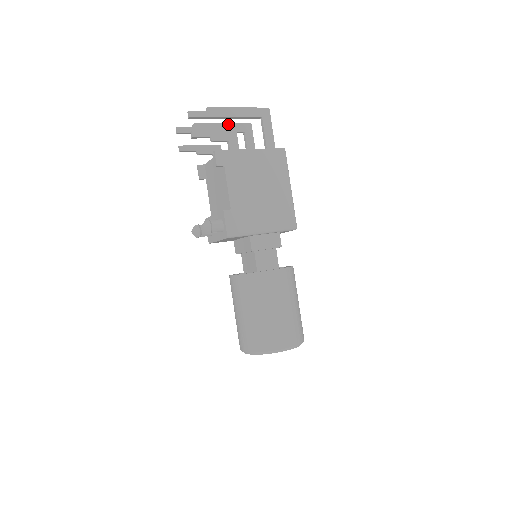
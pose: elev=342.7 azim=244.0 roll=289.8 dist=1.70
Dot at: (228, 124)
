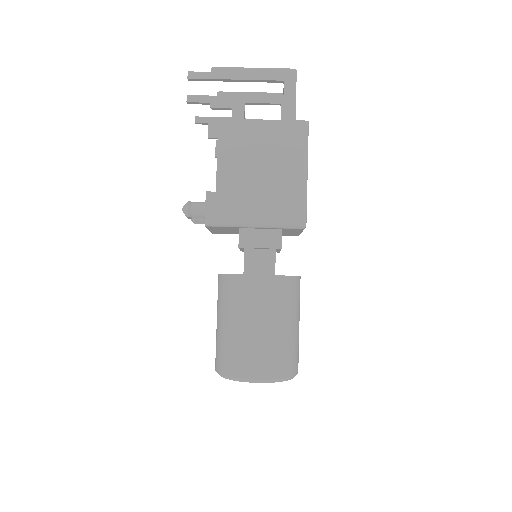
Dot at: (261, 94)
